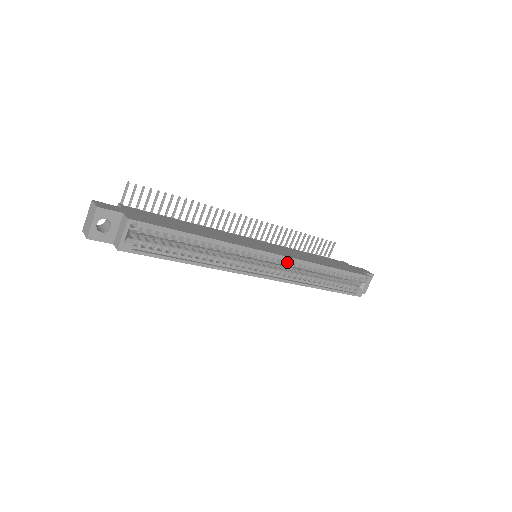
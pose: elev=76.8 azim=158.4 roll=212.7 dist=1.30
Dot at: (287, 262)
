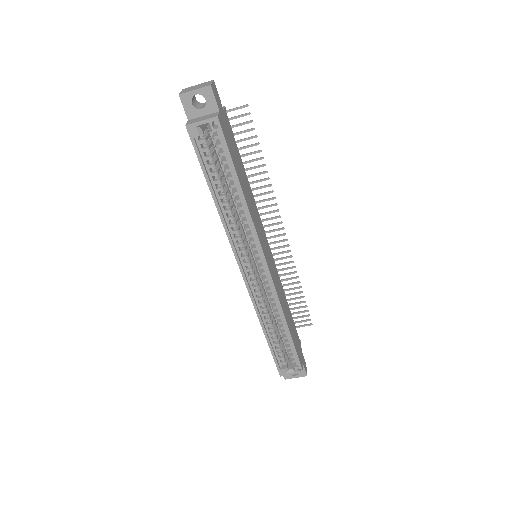
Dot at: (268, 285)
